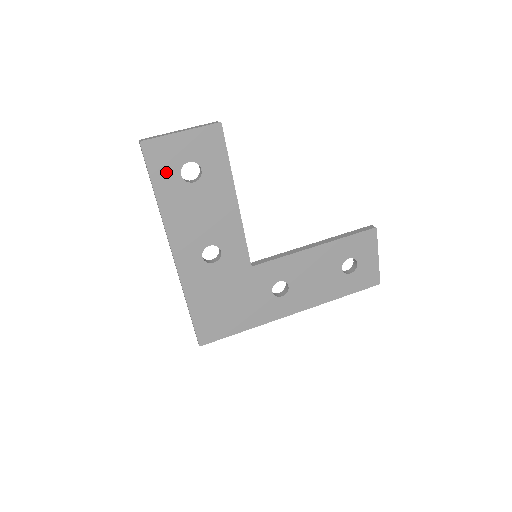
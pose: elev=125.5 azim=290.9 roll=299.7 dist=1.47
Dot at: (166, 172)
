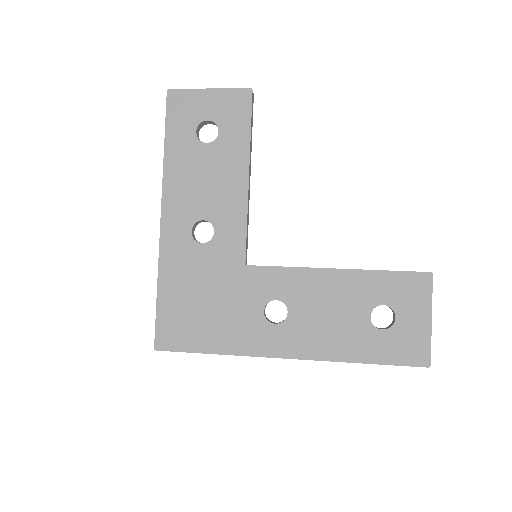
Dot at: (182, 125)
